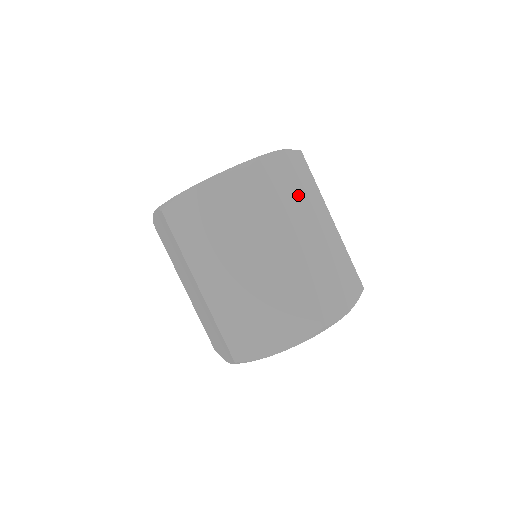
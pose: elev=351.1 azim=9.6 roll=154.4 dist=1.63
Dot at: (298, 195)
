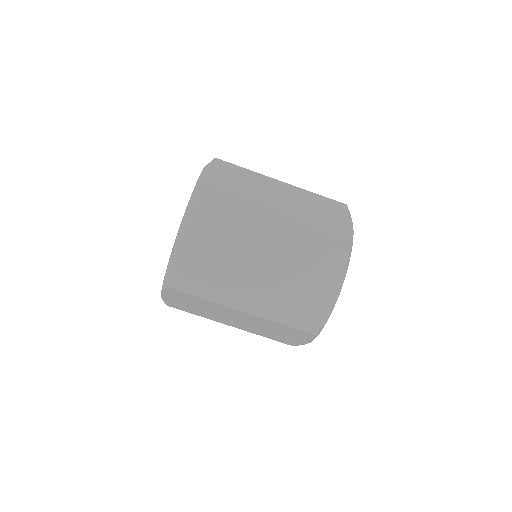
Dot at: (223, 251)
